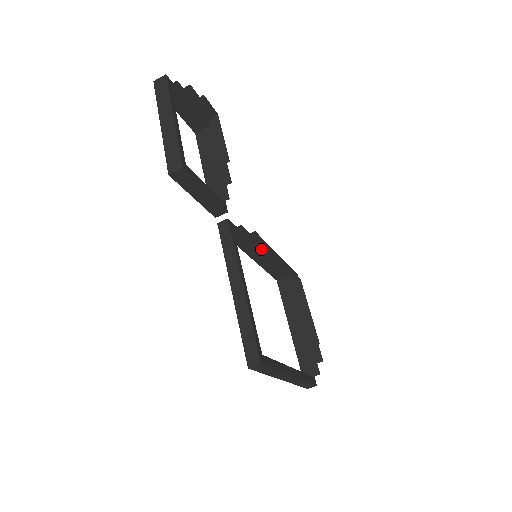
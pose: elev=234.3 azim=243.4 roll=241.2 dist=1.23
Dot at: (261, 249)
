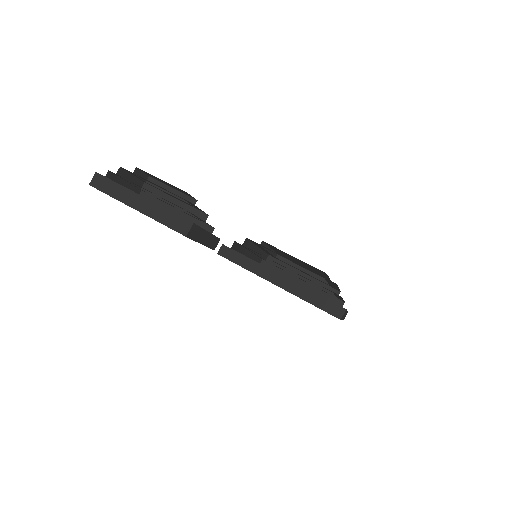
Dot at: (245, 252)
